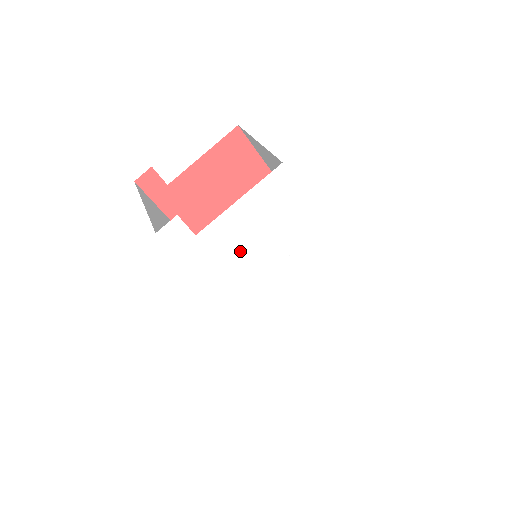
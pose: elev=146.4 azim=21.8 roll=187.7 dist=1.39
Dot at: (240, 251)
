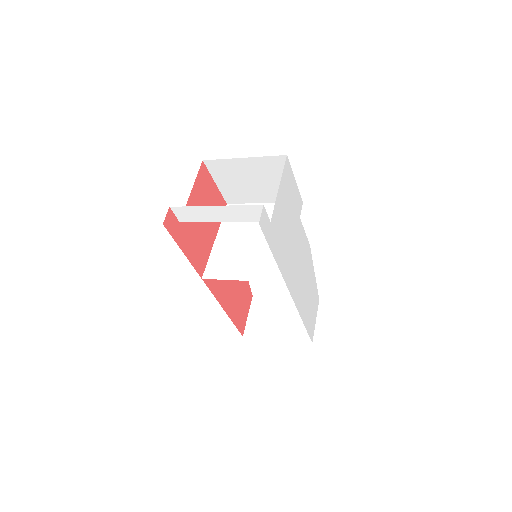
Dot at: (284, 231)
